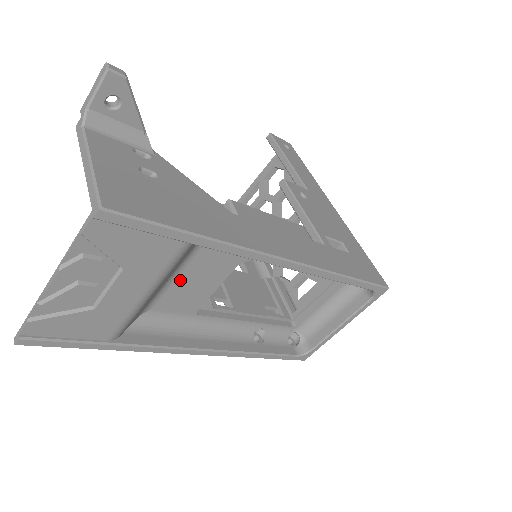
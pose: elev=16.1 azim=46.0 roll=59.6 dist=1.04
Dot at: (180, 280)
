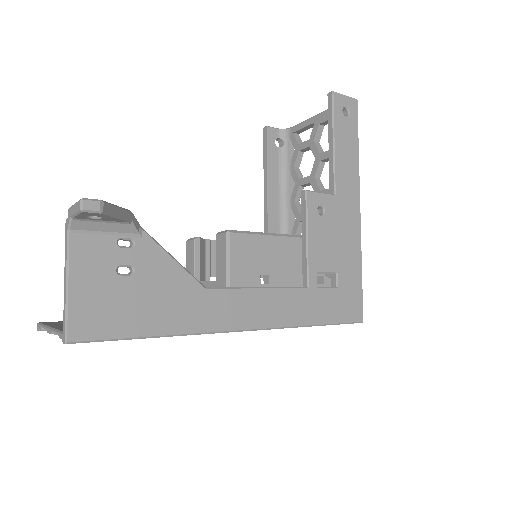
Dot at: occluded
